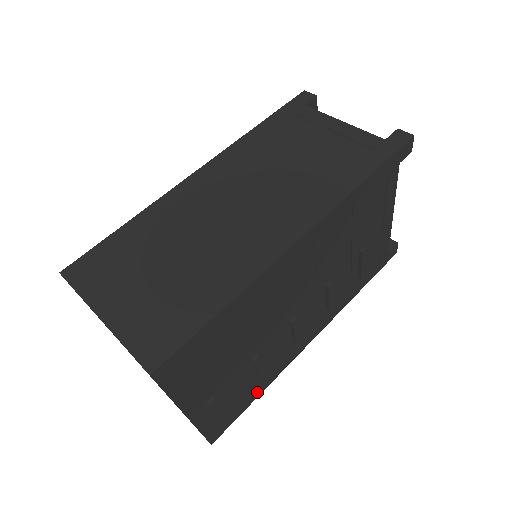
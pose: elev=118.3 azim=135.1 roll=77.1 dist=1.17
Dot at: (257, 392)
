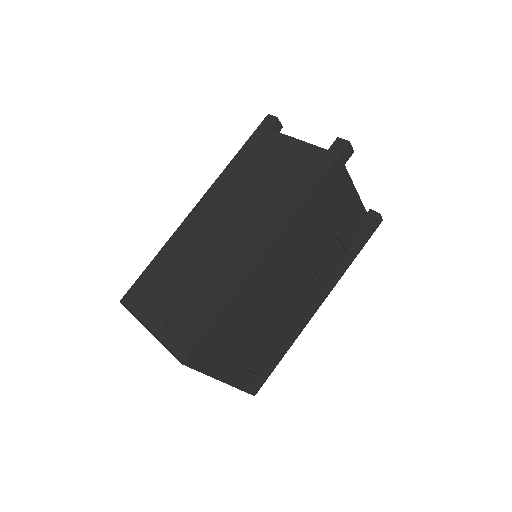
Dot at: (281, 354)
